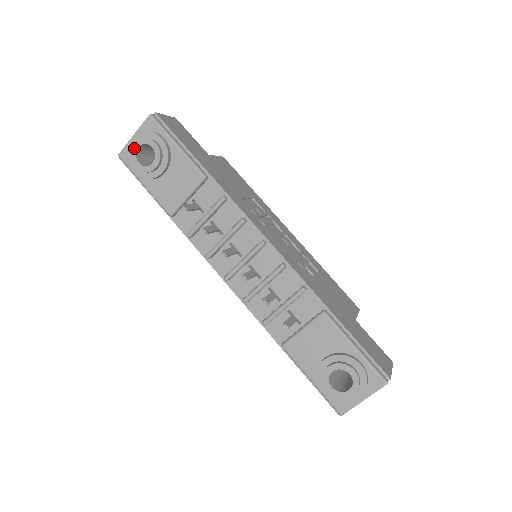
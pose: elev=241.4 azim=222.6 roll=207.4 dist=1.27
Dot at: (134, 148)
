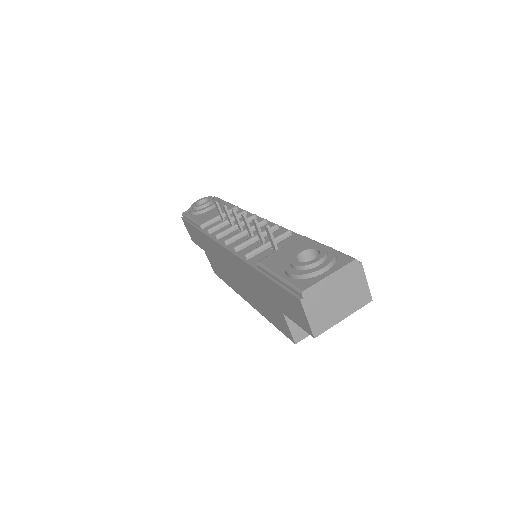
Dot at: (196, 201)
